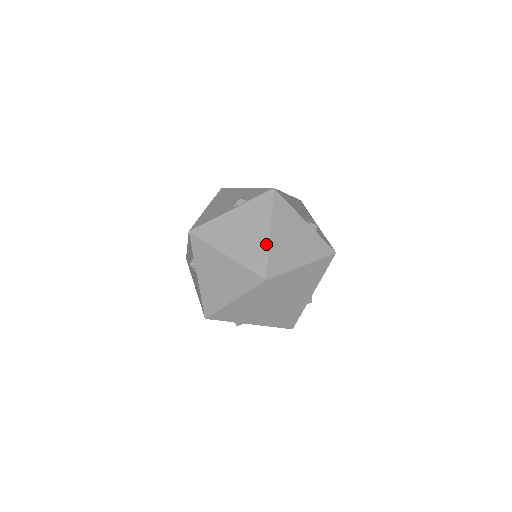
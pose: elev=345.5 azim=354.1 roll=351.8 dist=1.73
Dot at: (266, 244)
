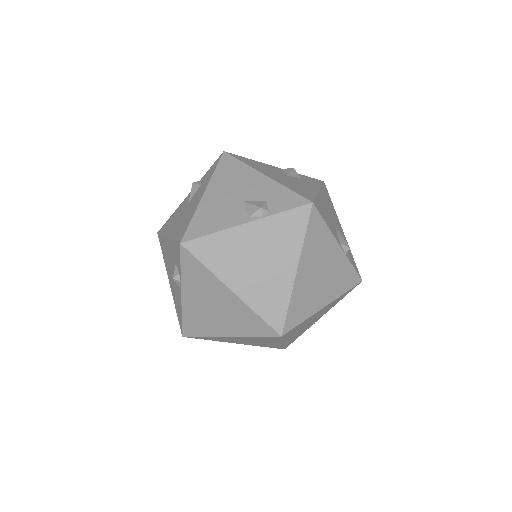
Dot at: (241, 304)
